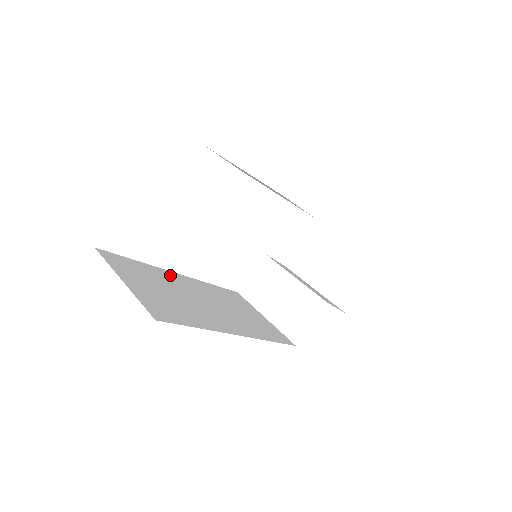
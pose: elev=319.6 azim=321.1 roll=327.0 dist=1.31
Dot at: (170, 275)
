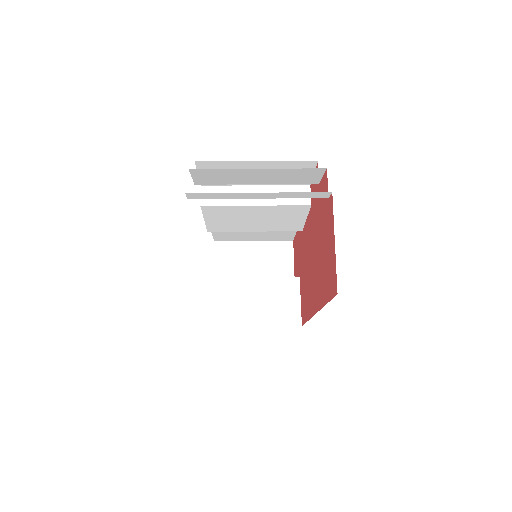
Dot at: occluded
